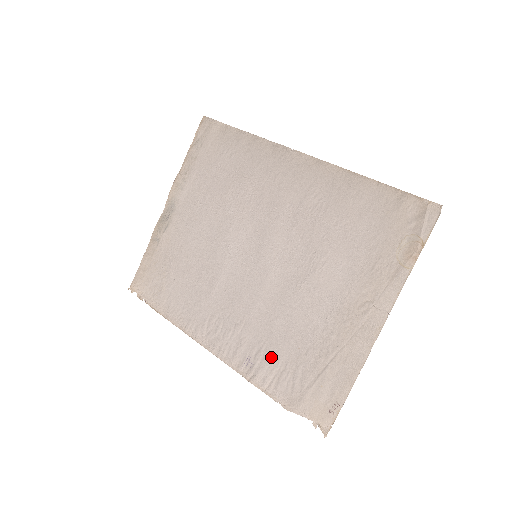
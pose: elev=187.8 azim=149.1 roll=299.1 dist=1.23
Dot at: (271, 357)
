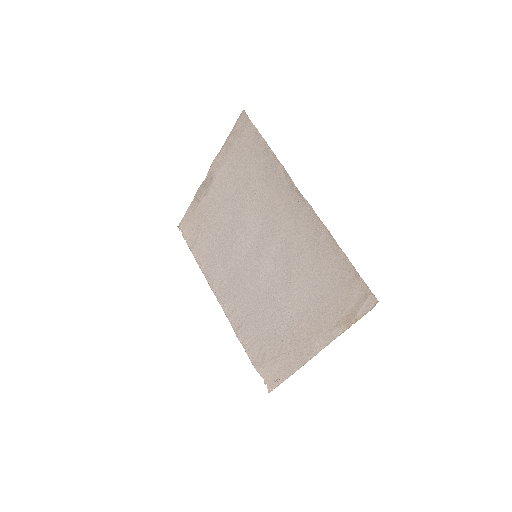
Dot at: (251, 329)
